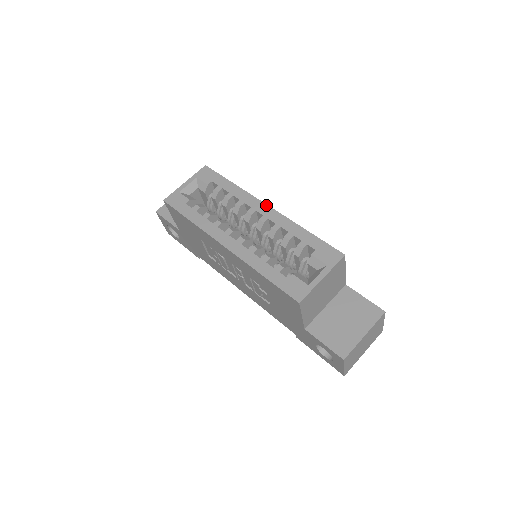
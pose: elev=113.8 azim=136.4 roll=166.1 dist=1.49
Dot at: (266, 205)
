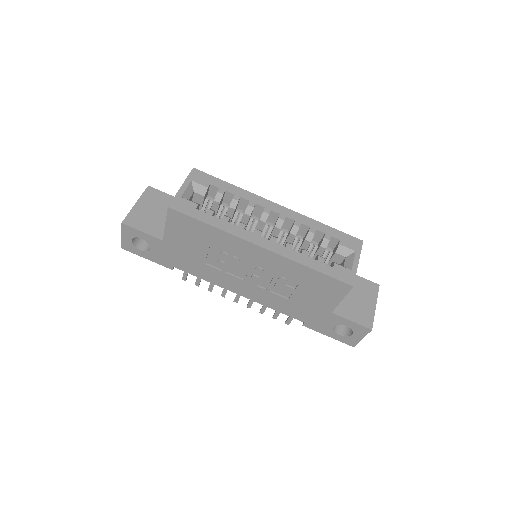
Dot at: (277, 204)
